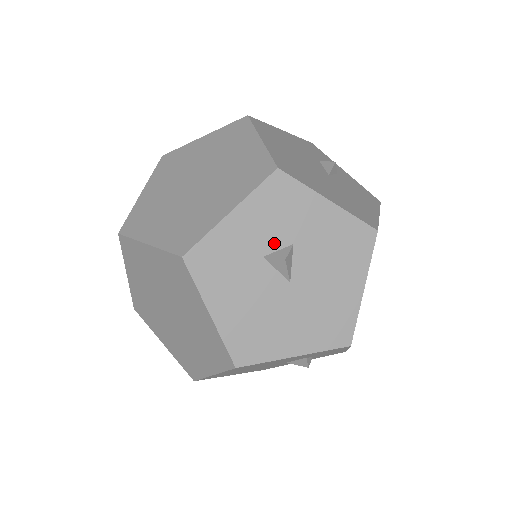
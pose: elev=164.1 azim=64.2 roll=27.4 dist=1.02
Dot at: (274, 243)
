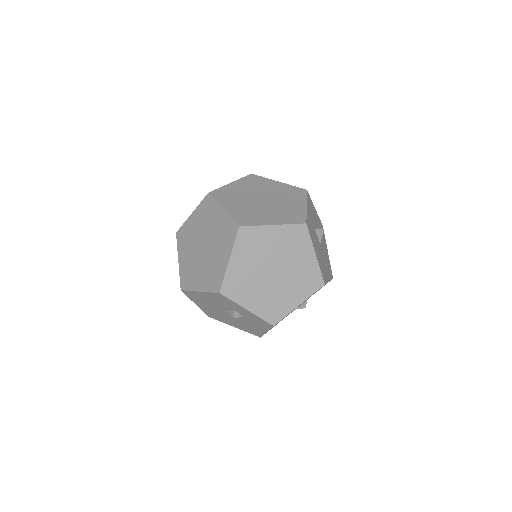
Dot at: (314, 224)
